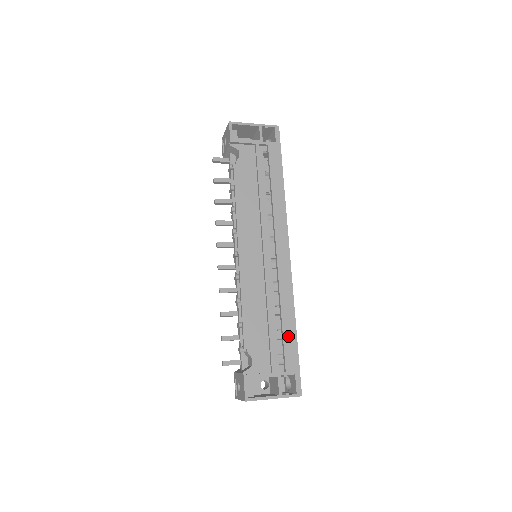
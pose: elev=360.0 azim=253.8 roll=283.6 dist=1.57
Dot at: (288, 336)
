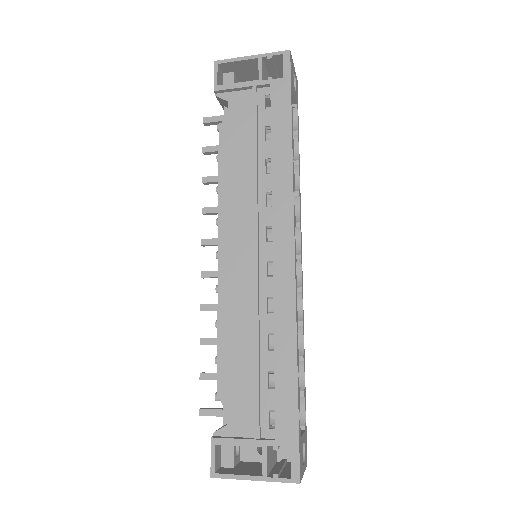
Dot at: (283, 384)
